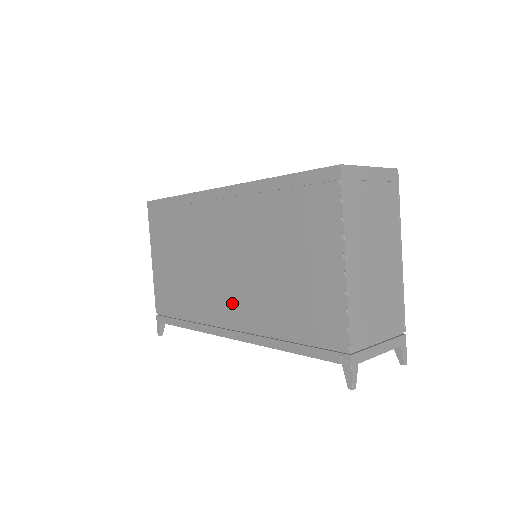
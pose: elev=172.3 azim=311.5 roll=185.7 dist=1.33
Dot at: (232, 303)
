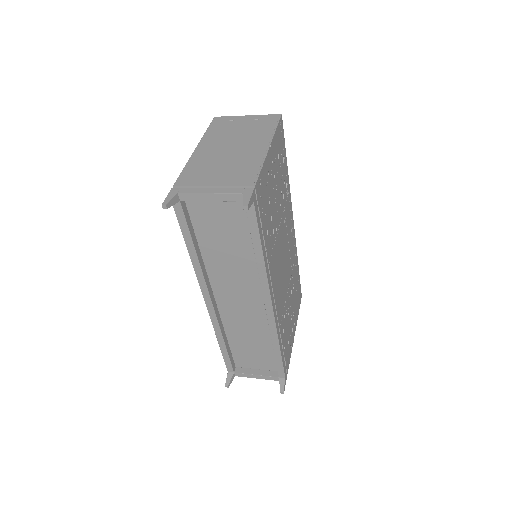
Dot at: occluded
